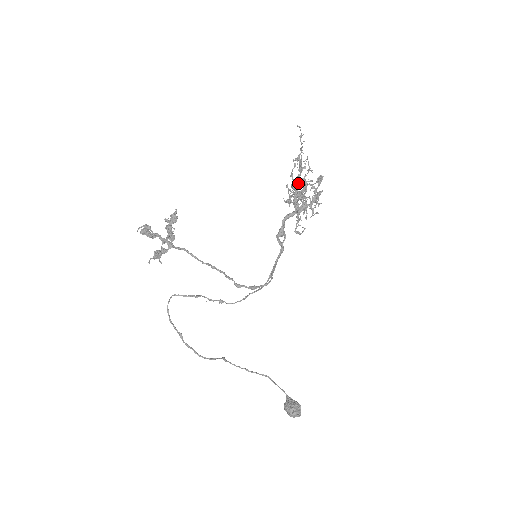
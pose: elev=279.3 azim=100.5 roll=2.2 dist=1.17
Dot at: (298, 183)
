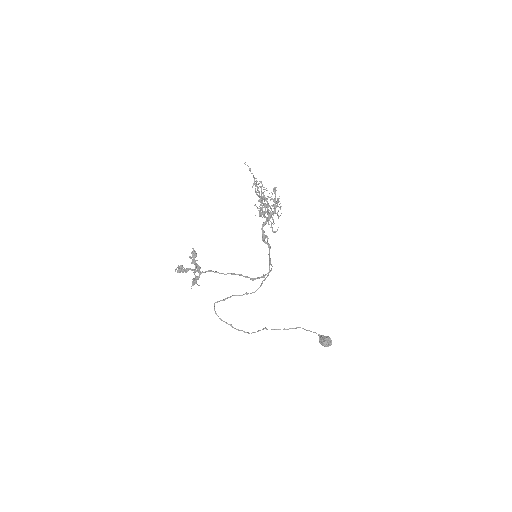
Dot at: (260, 201)
